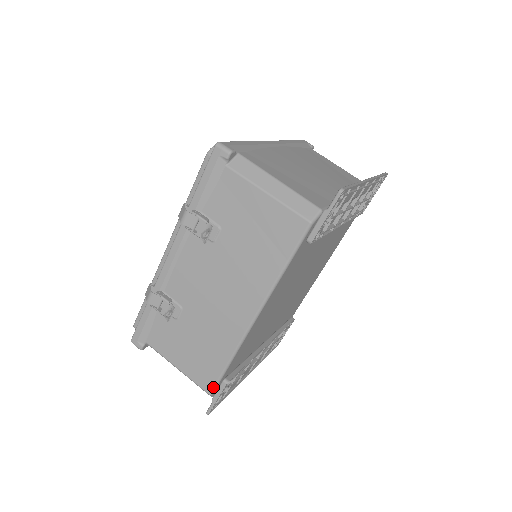
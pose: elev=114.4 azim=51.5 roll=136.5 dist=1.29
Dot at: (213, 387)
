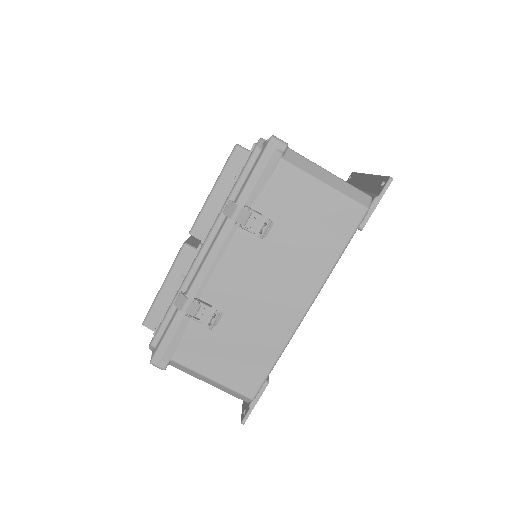
Dot at: (257, 390)
